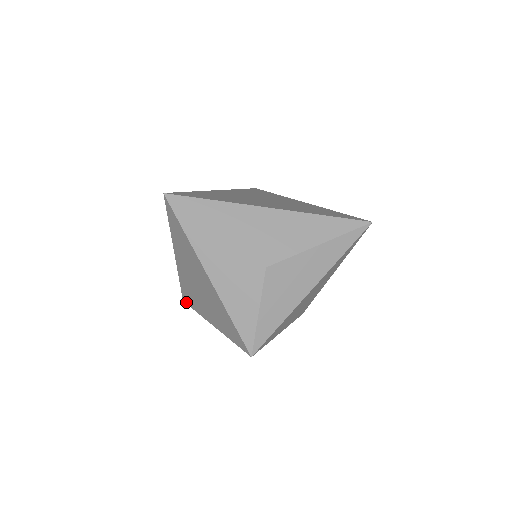
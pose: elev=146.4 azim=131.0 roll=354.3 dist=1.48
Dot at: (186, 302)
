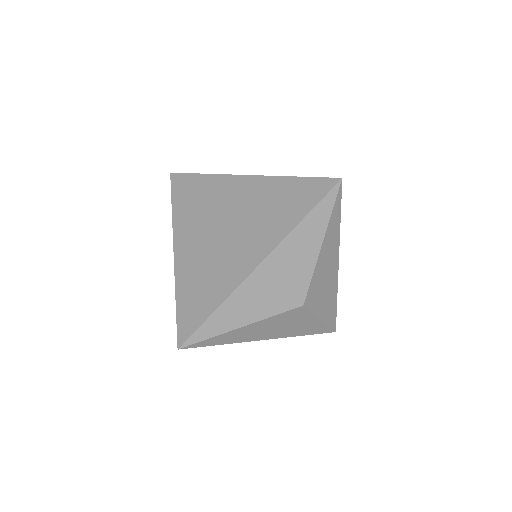
Dot at: occluded
